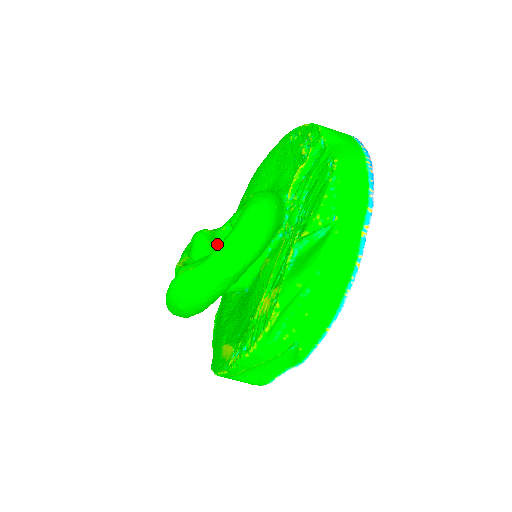
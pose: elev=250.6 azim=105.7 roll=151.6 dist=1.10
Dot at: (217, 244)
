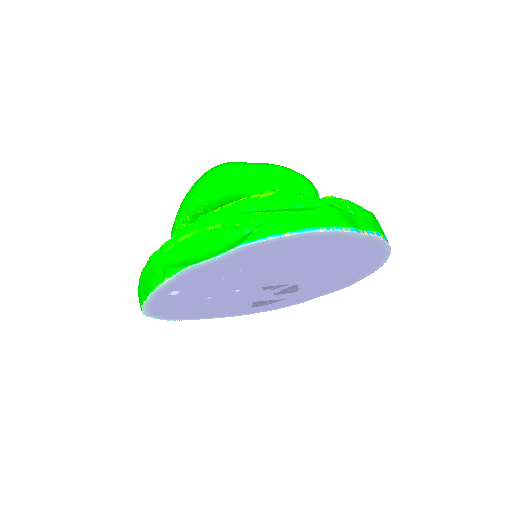
Dot at: occluded
